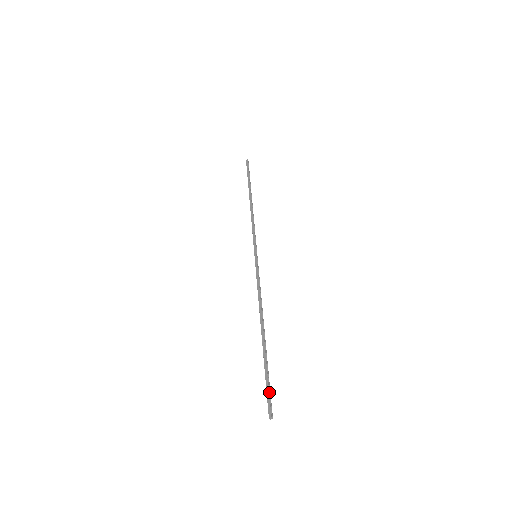
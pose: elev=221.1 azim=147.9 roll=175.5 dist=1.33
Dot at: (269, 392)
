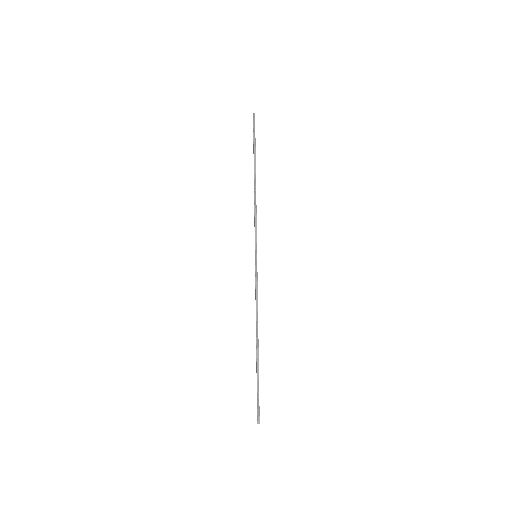
Dot at: (258, 401)
